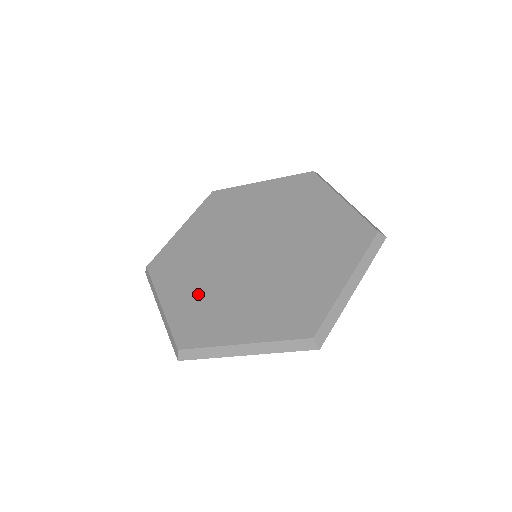
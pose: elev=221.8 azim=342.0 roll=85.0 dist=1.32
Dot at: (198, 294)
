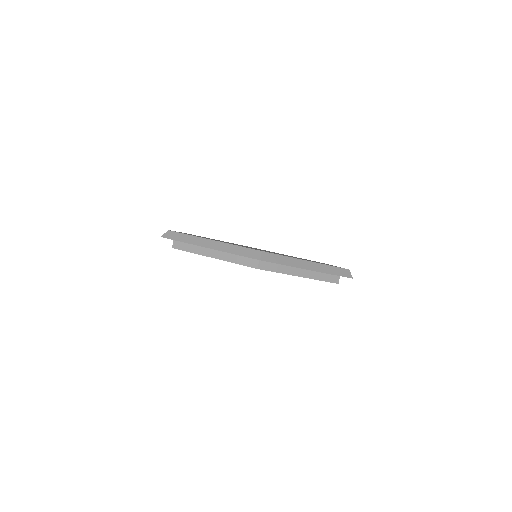
Dot at: occluded
